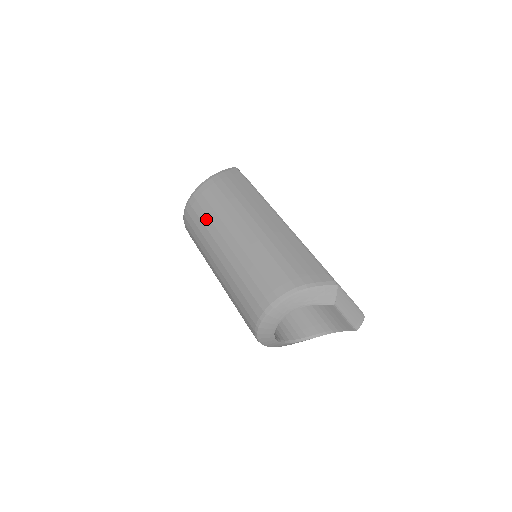
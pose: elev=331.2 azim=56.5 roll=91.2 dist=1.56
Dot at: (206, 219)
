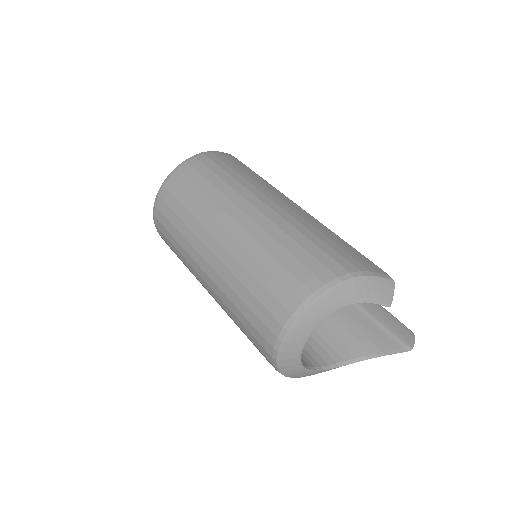
Dot at: (199, 194)
